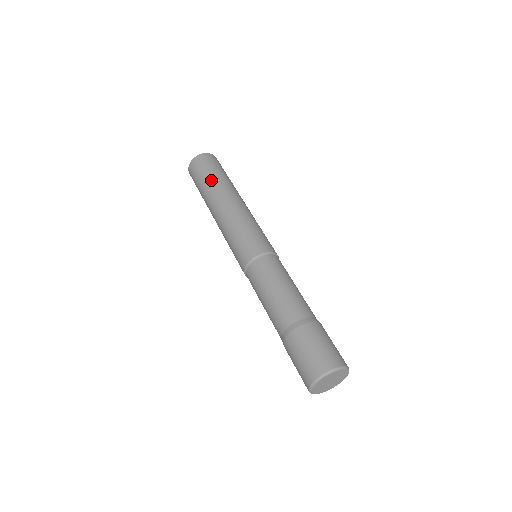
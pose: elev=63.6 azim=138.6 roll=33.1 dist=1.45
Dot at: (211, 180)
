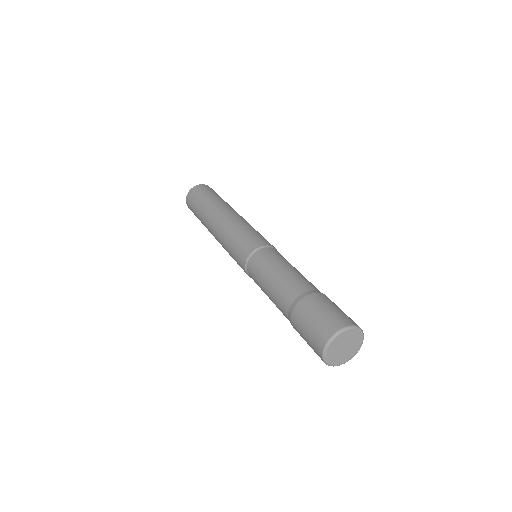
Dot at: (200, 214)
